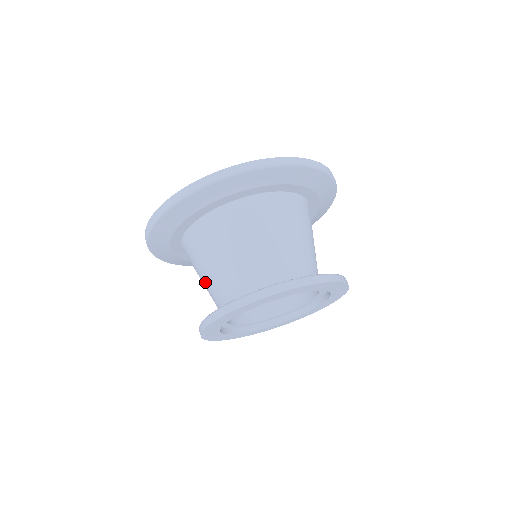
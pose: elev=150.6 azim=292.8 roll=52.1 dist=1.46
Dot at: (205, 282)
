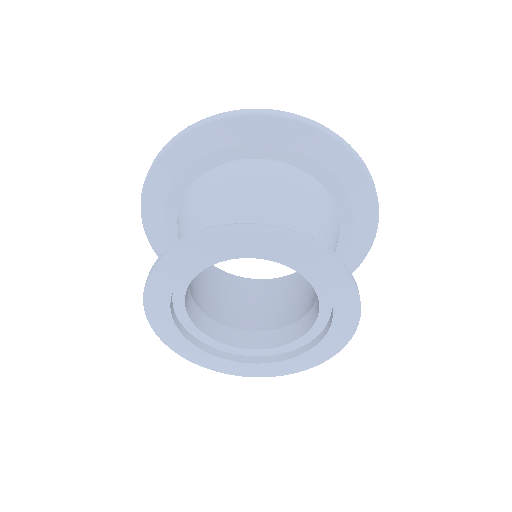
Dot at: occluded
